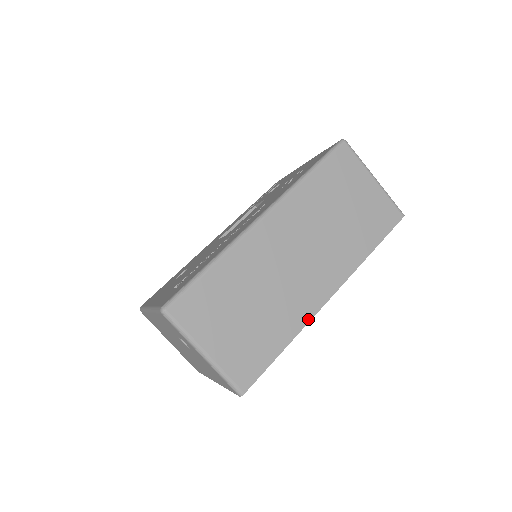
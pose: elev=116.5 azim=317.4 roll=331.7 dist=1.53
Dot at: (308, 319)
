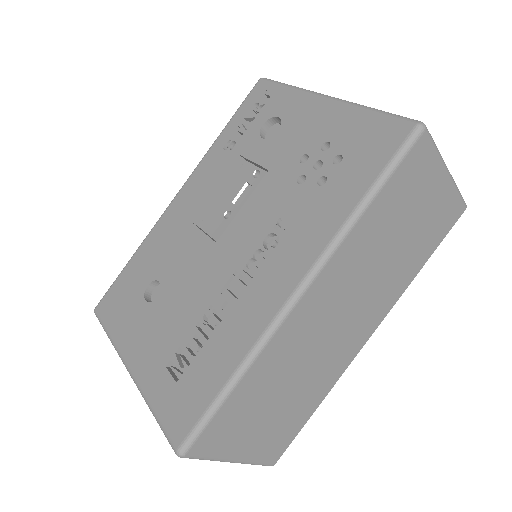
Dot at: (342, 372)
